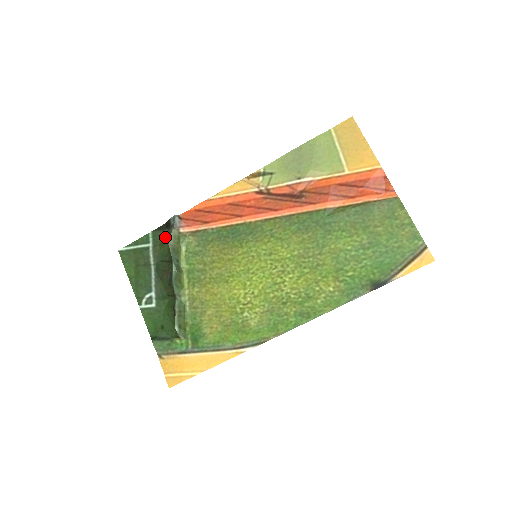
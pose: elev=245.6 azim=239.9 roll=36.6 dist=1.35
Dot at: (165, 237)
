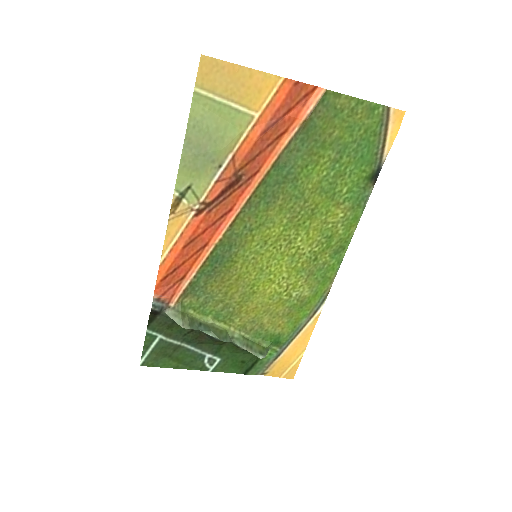
Dot at: (164, 321)
